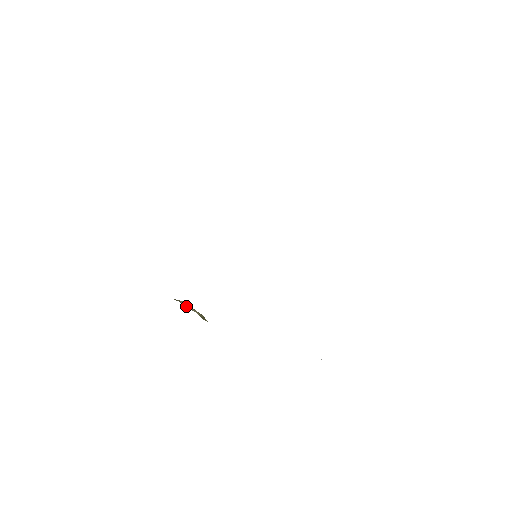
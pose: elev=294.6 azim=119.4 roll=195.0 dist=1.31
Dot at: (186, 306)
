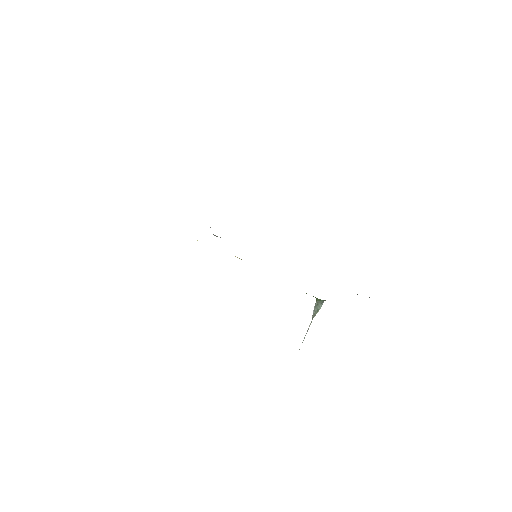
Dot at: occluded
